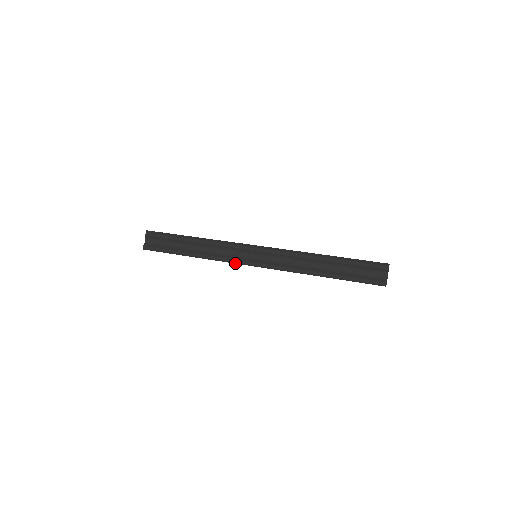
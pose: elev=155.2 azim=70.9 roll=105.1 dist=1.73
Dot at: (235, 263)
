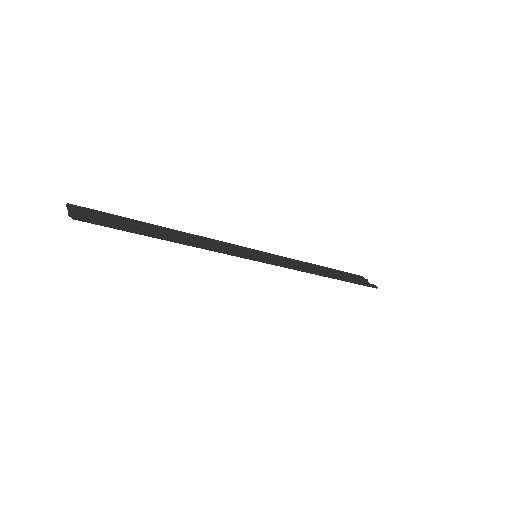
Dot at: (240, 255)
